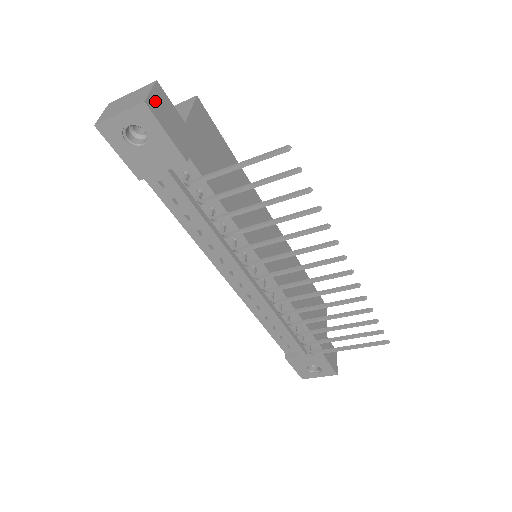
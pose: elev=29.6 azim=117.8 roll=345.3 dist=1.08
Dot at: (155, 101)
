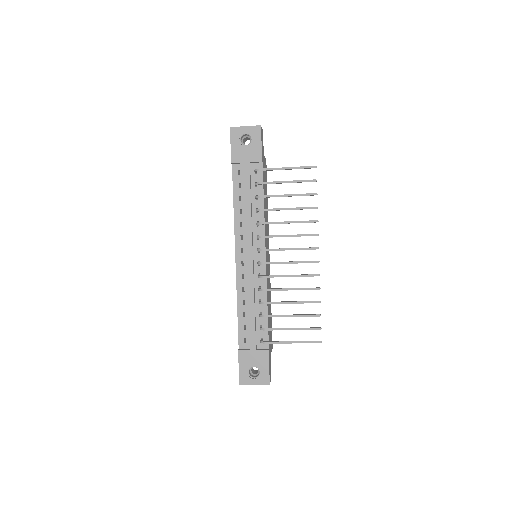
Dot at: occluded
